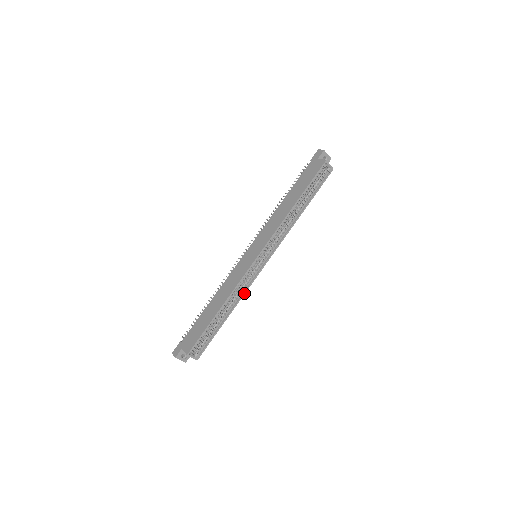
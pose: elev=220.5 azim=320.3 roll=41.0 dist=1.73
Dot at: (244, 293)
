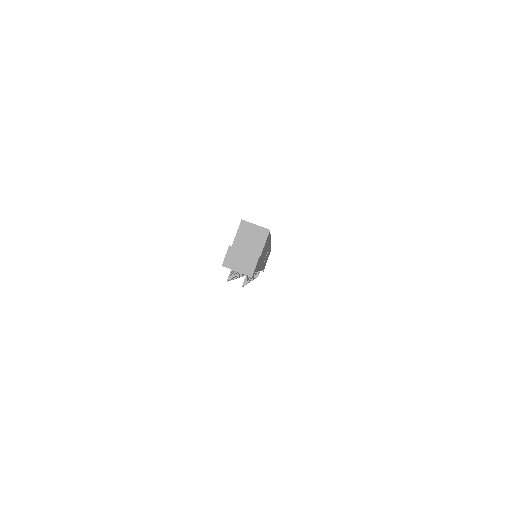
Dot at: occluded
